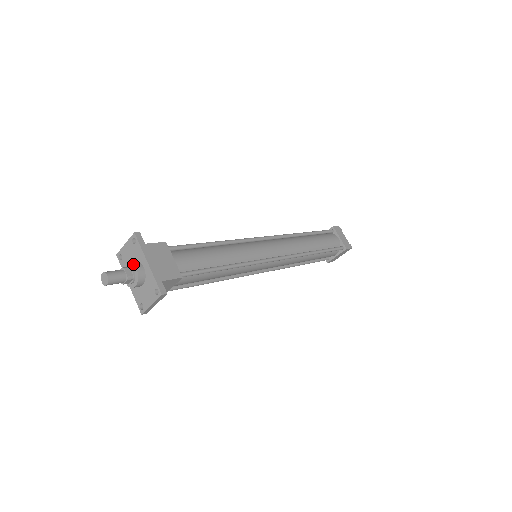
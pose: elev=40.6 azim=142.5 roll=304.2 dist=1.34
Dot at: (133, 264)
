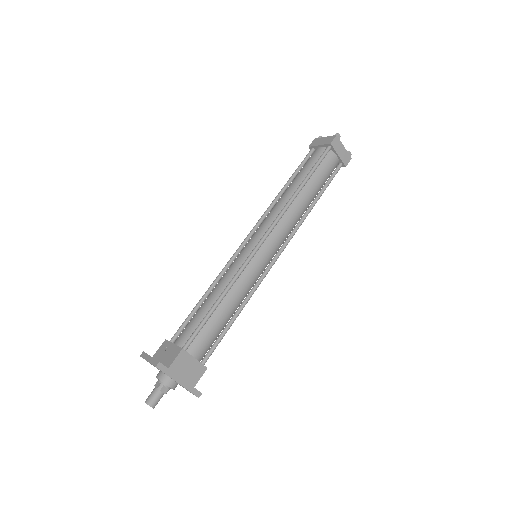
Dot at: (165, 385)
